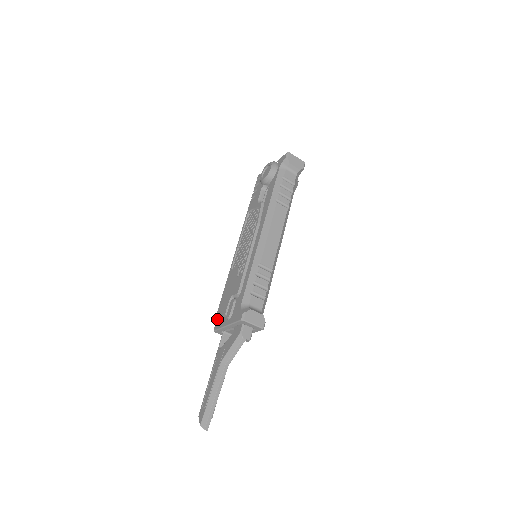
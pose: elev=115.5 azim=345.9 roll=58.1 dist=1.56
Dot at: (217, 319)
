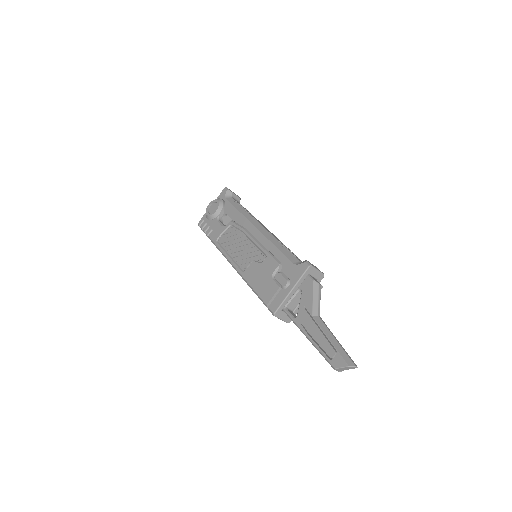
Dot at: (268, 305)
